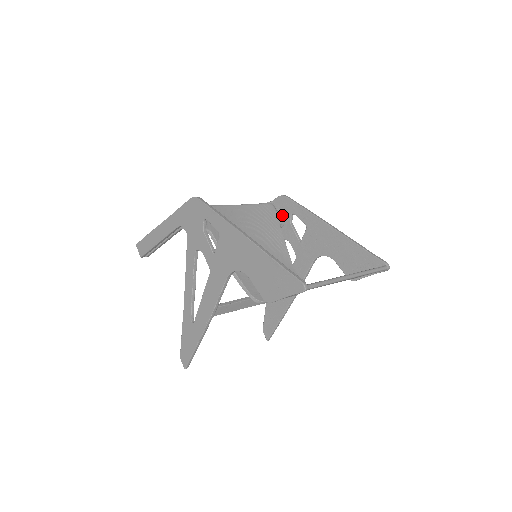
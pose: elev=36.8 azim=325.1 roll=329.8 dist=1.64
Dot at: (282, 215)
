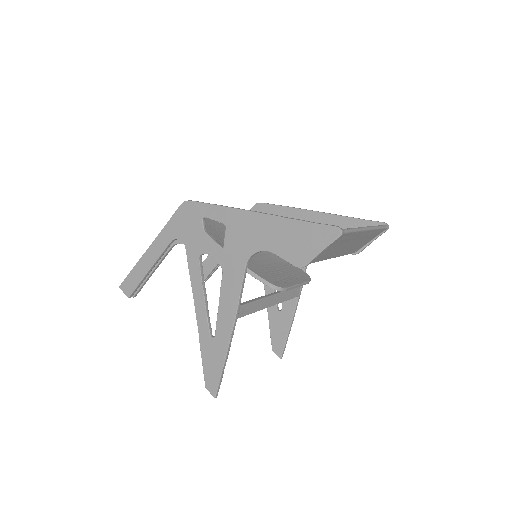
Dot at: occluded
